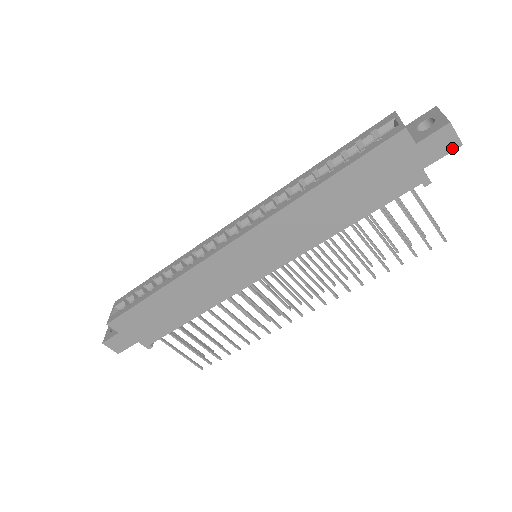
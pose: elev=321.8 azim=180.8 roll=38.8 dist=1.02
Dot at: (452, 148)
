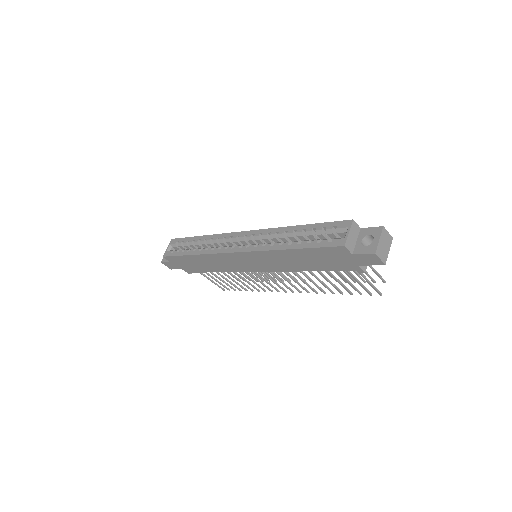
Dot at: (378, 264)
